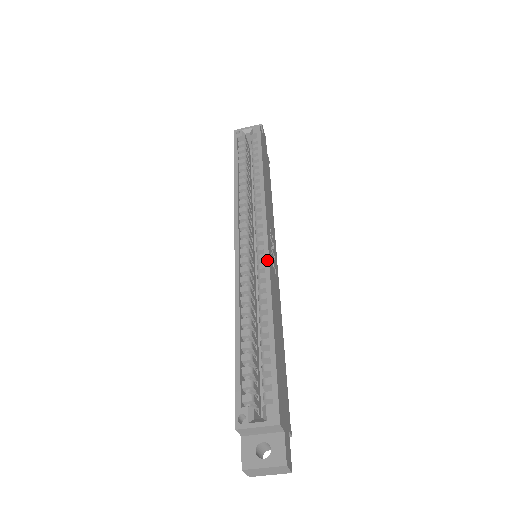
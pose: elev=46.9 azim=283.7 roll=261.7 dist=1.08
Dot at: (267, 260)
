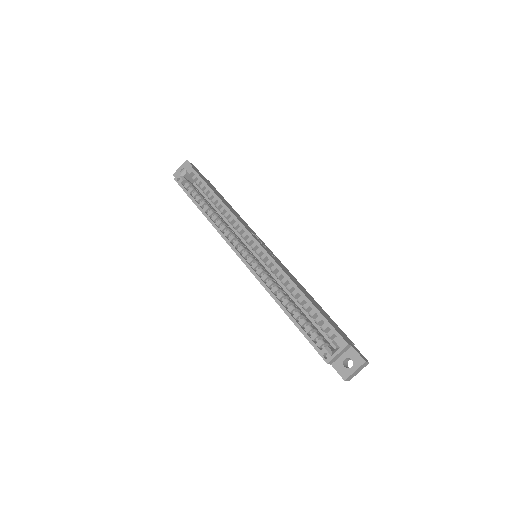
Dot at: (269, 257)
